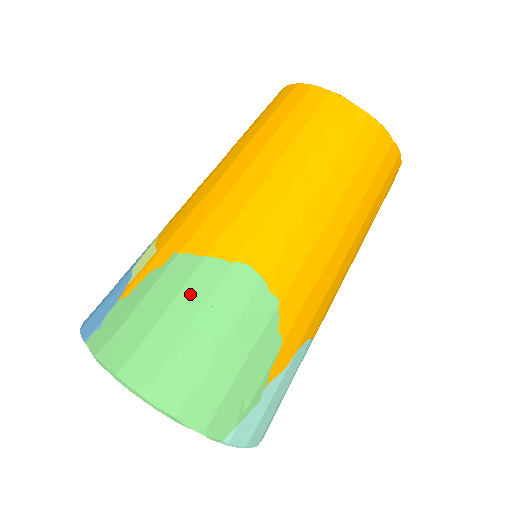
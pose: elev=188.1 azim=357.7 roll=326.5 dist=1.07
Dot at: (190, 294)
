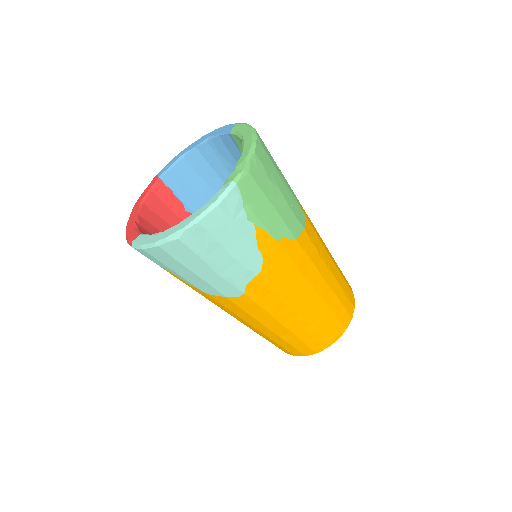
Dot at: occluded
